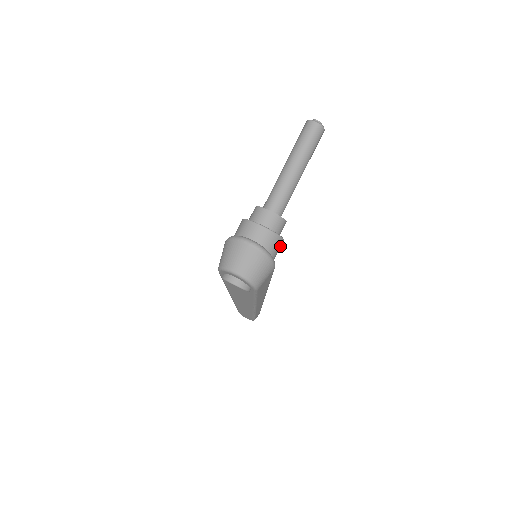
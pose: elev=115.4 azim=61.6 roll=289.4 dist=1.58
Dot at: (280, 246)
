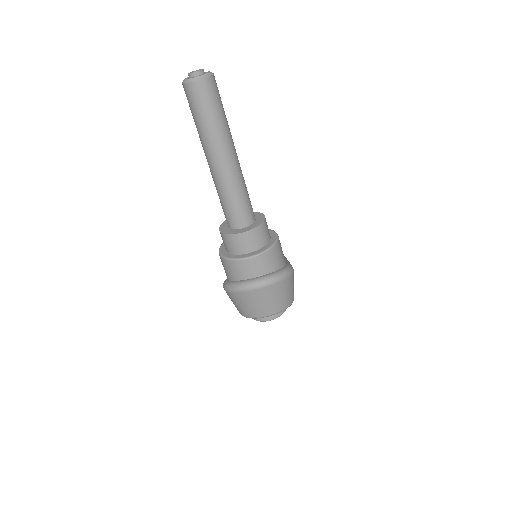
Dot at: (280, 244)
